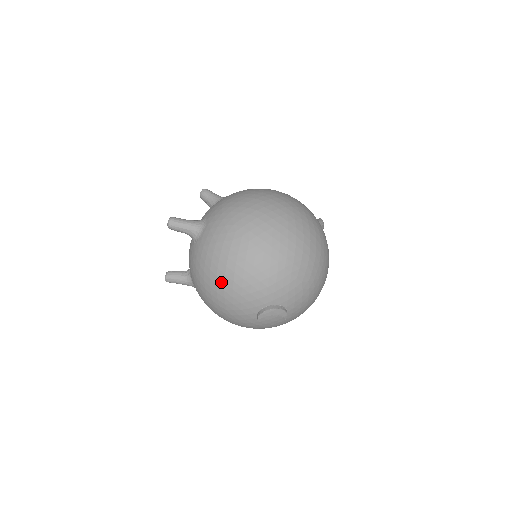
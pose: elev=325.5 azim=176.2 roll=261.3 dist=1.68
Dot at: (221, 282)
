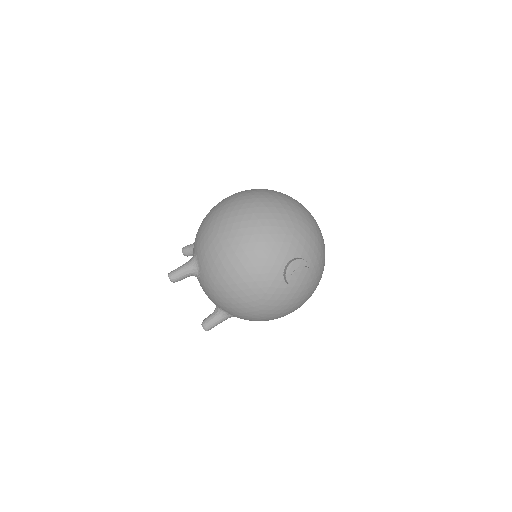
Dot at: (237, 278)
